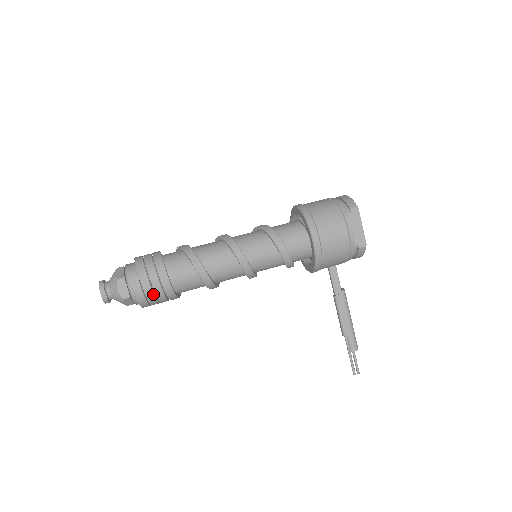
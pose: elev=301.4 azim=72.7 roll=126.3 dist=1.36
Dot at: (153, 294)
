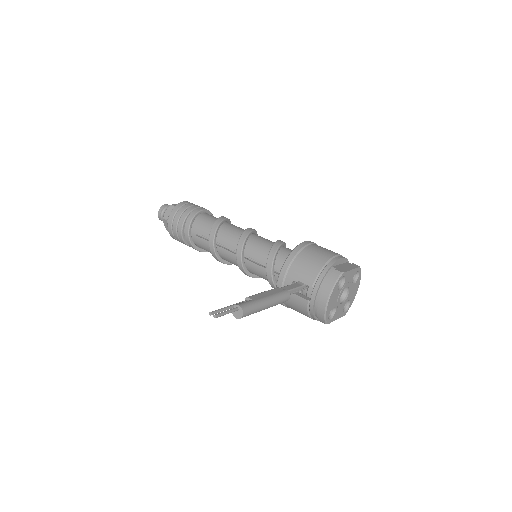
Dot at: (187, 208)
